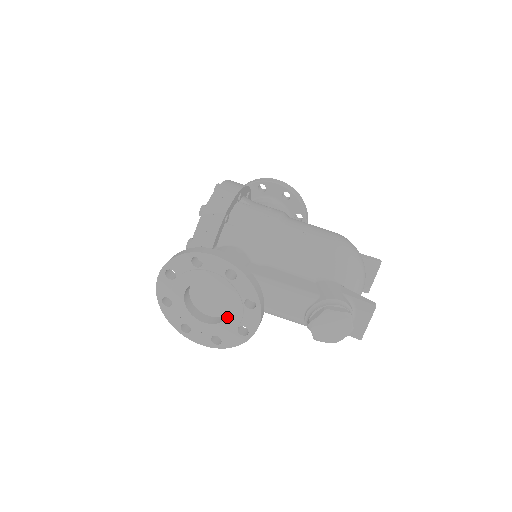
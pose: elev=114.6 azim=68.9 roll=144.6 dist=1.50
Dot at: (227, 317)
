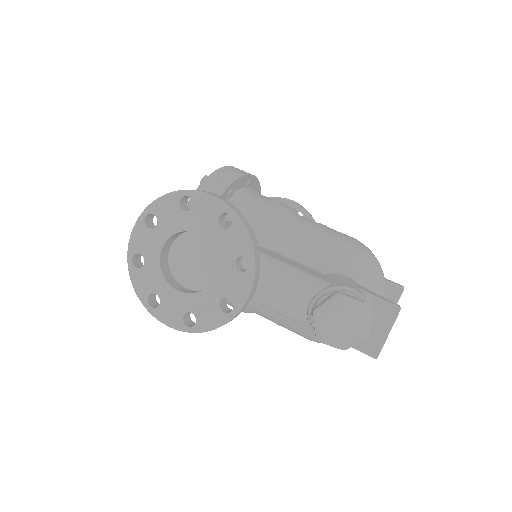
Dot at: (209, 283)
